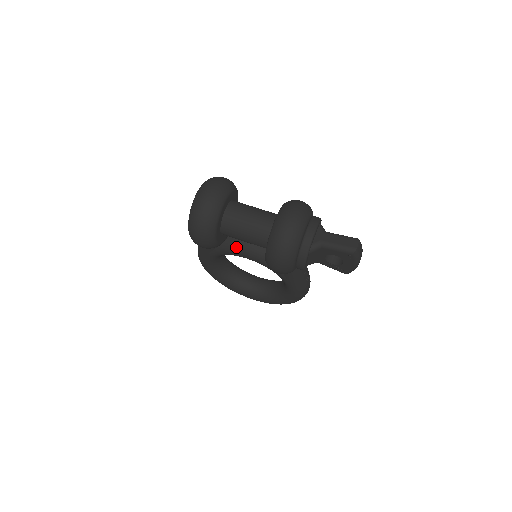
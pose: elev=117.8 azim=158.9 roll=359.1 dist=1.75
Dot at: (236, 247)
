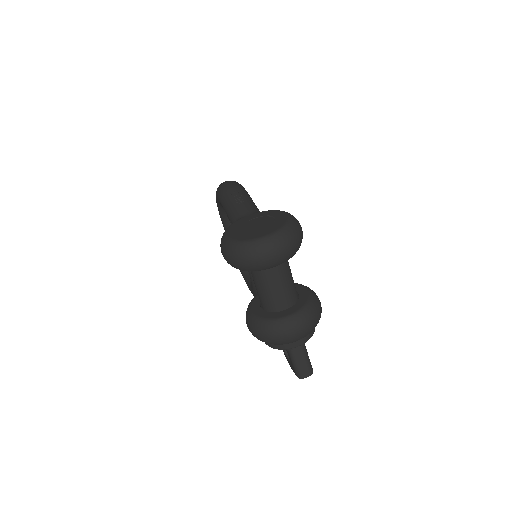
Dot at: occluded
